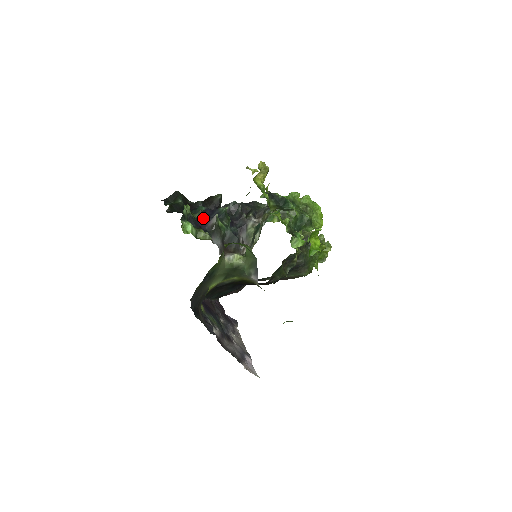
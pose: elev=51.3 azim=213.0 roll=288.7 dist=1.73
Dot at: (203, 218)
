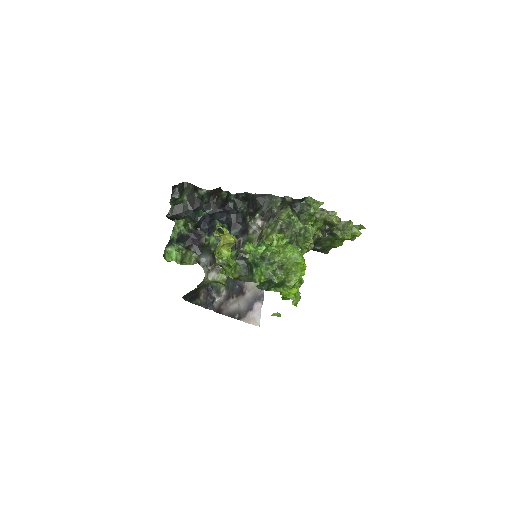
Dot at: (198, 230)
